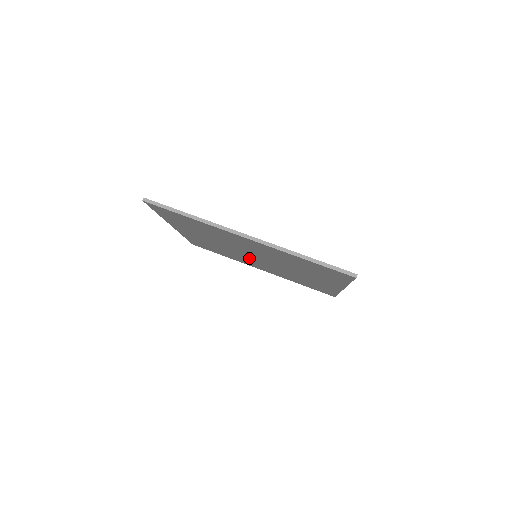
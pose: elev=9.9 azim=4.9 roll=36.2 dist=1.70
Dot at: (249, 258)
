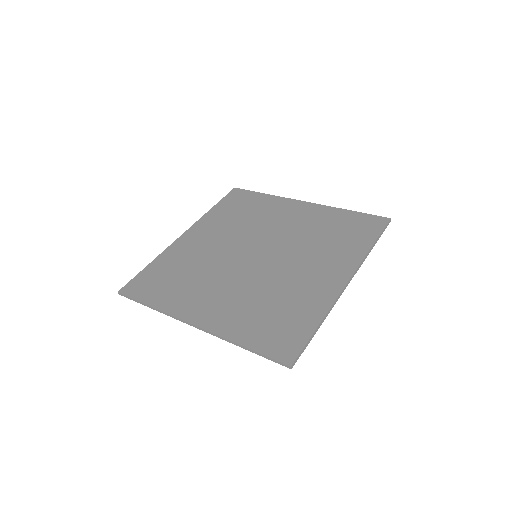
Dot at: (263, 238)
